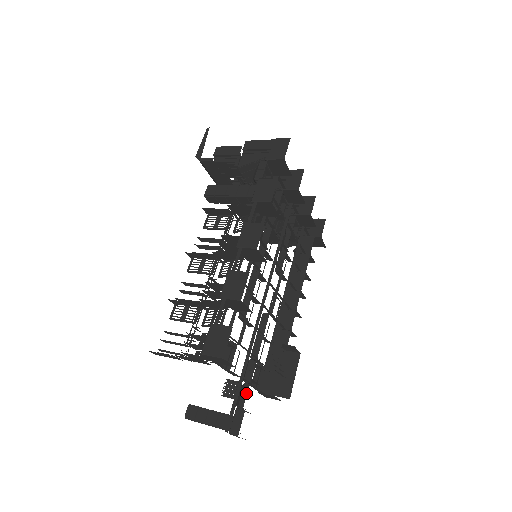
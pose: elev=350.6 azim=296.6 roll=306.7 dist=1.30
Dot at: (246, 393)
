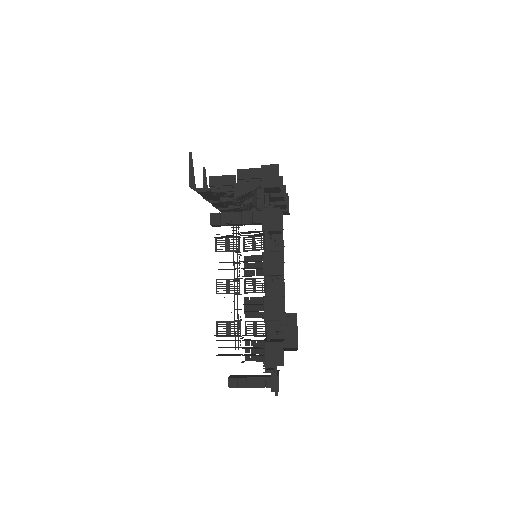
Dot at: occluded
